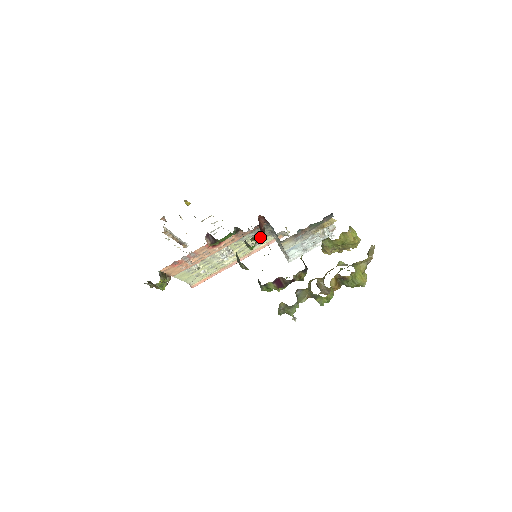
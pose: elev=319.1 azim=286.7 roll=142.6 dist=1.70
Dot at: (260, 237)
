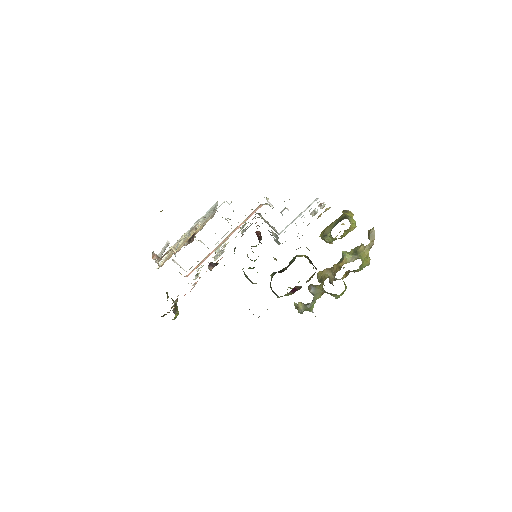
Dot at: occluded
